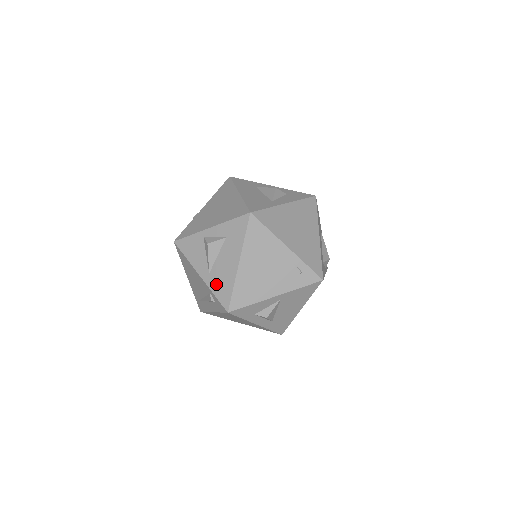
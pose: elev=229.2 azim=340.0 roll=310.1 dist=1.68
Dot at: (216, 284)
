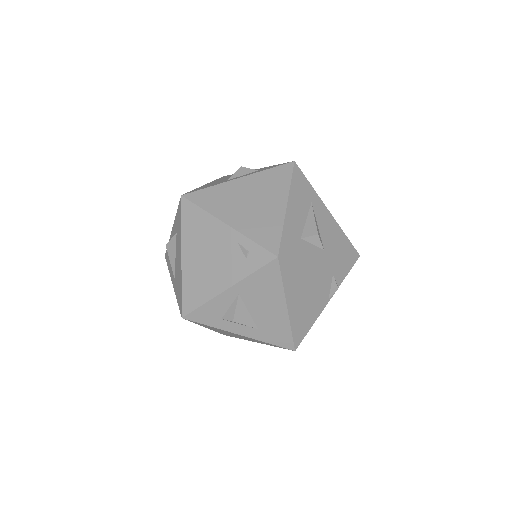
Dot at: (177, 288)
